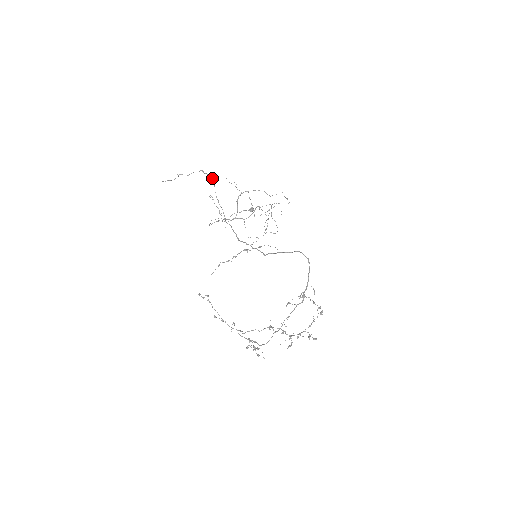
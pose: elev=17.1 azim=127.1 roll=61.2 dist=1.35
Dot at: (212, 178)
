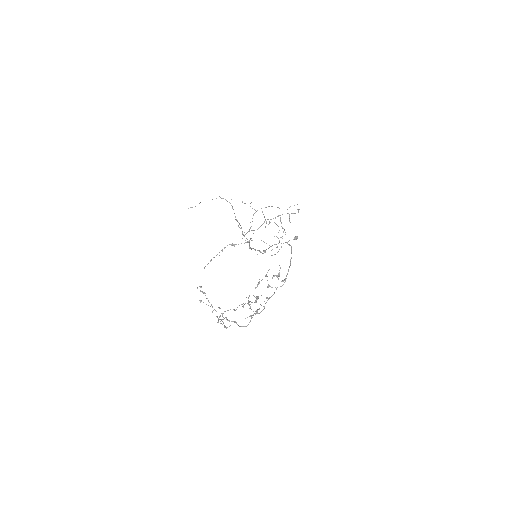
Dot at: occluded
